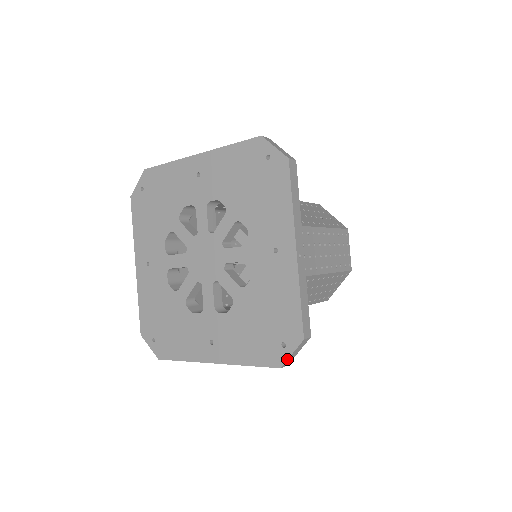
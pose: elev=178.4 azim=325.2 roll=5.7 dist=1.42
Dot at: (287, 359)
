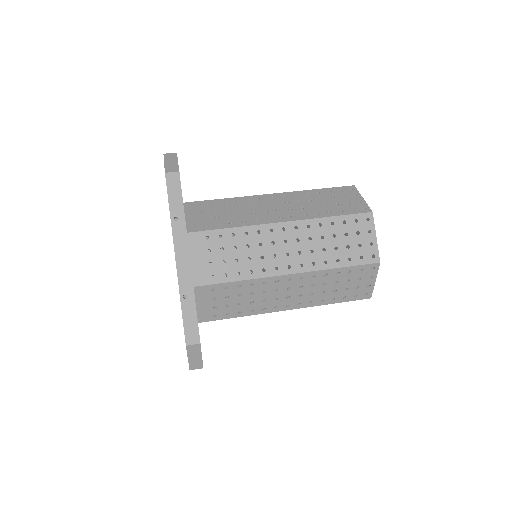
Dot at: occluded
